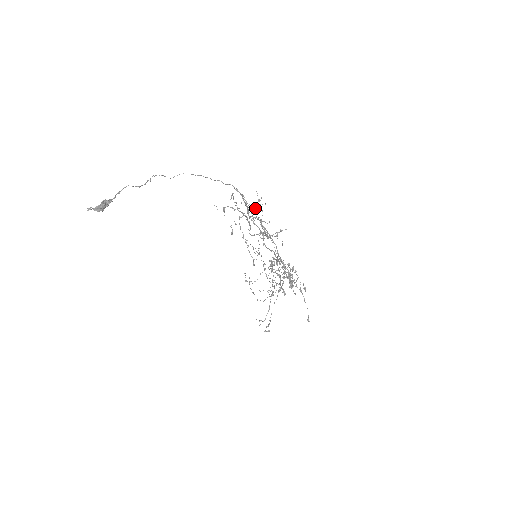
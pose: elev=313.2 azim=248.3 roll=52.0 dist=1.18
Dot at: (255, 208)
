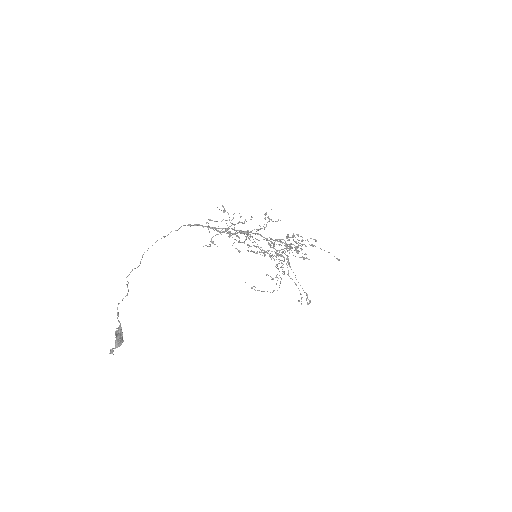
Dot at: occluded
